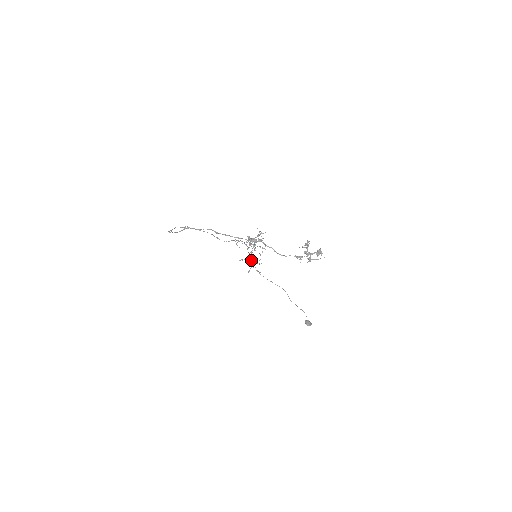
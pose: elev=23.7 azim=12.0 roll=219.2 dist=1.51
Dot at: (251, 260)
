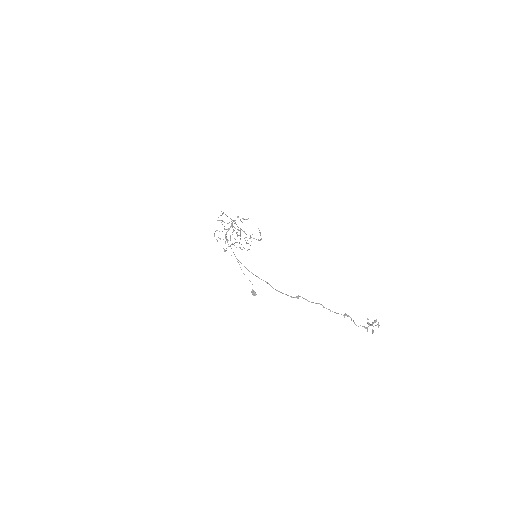
Dot at: (228, 240)
